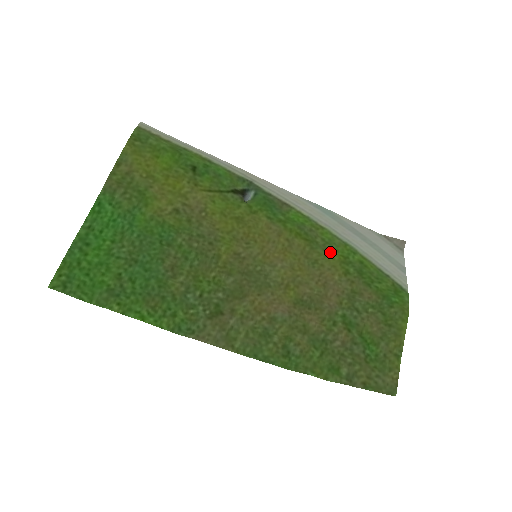
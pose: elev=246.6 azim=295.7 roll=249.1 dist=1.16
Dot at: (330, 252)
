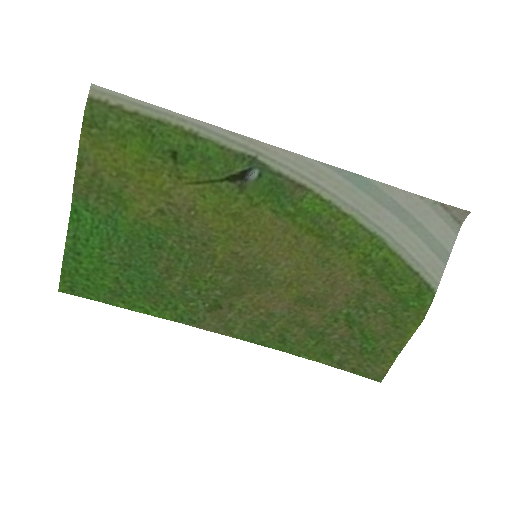
Dot at: (348, 249)
